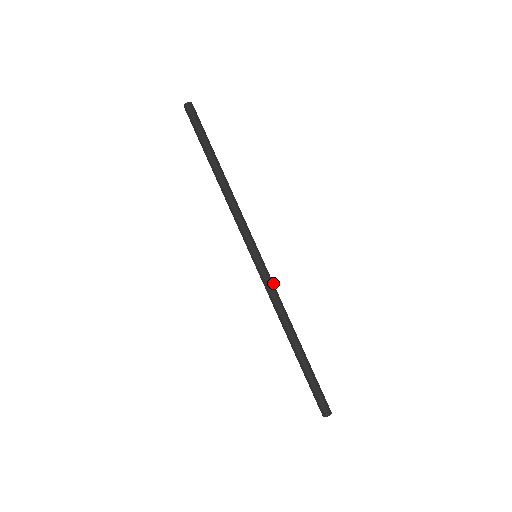
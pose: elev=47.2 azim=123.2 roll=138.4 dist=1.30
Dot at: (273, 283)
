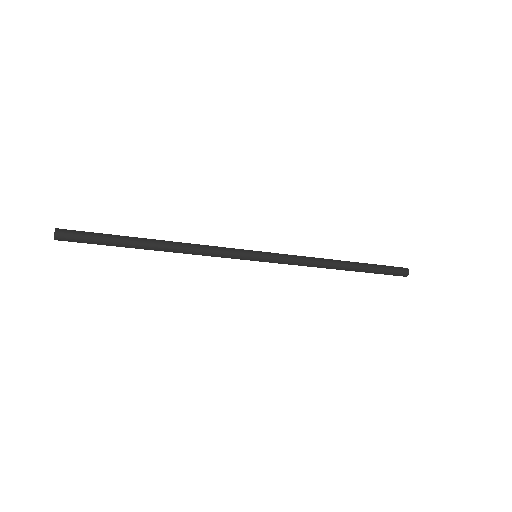
Dot at: (289, 259)
